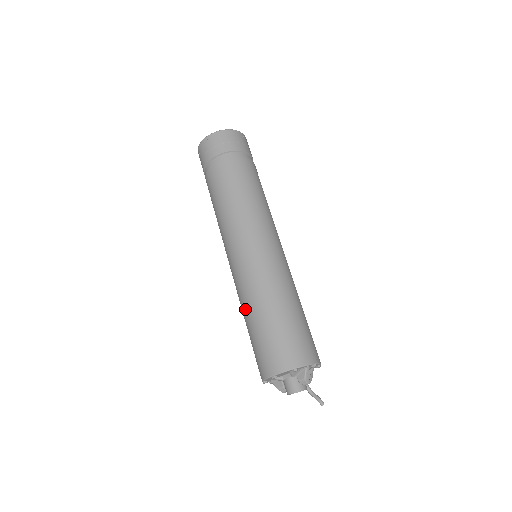
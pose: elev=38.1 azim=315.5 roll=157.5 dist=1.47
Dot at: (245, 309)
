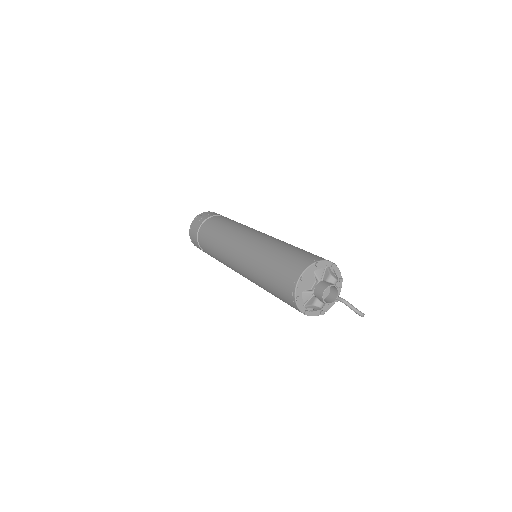
Dot at: (259, 267)
